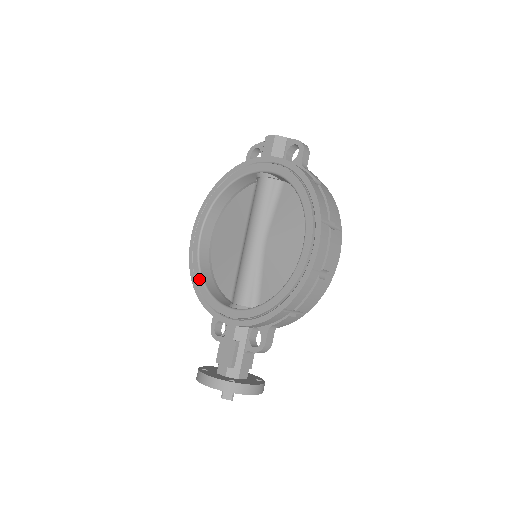
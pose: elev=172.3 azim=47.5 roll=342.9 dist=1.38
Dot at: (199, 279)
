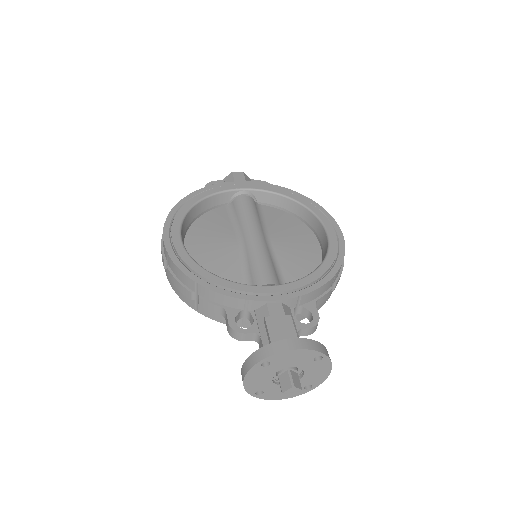
Dot at: (201, 270)
